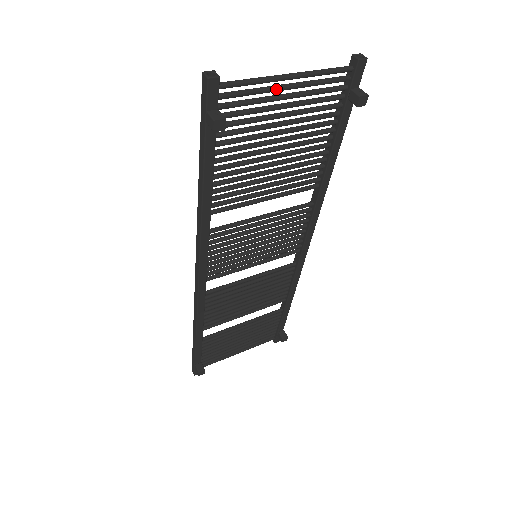
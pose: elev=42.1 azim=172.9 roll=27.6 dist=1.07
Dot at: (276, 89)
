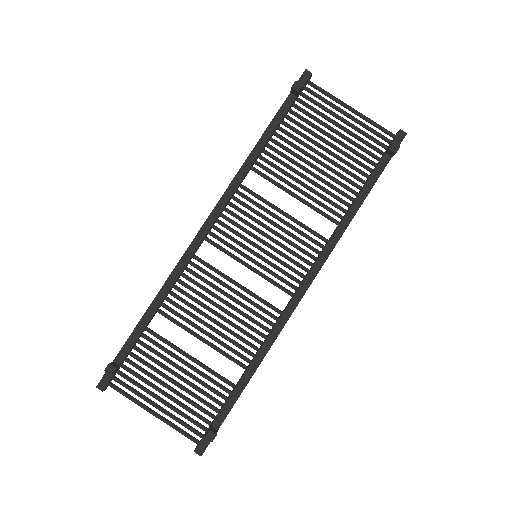
Dot at: (340, 109)
